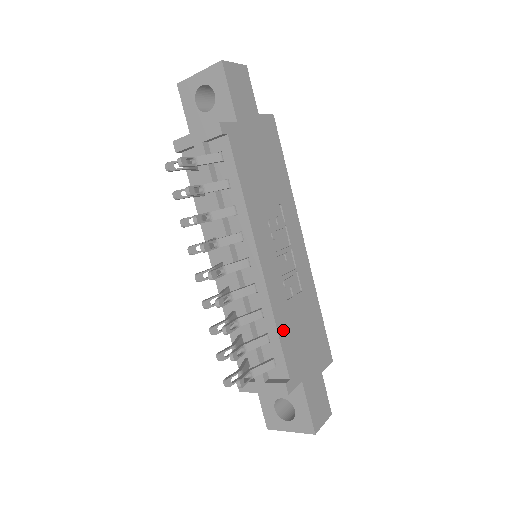
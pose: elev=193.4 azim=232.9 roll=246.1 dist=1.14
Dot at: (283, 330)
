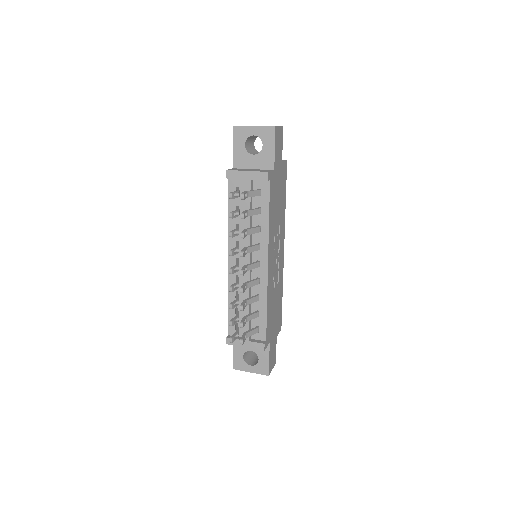
Dot at: (269, 310)
